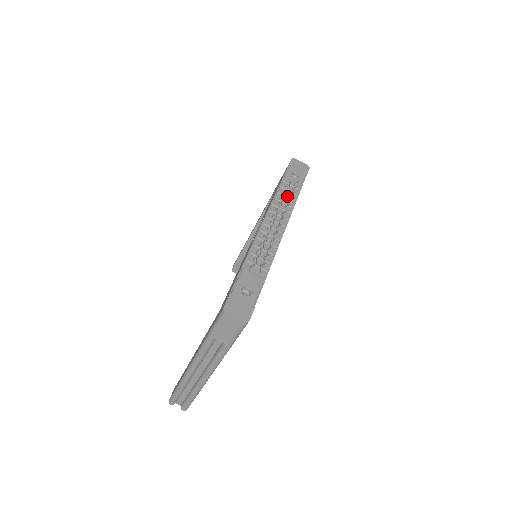
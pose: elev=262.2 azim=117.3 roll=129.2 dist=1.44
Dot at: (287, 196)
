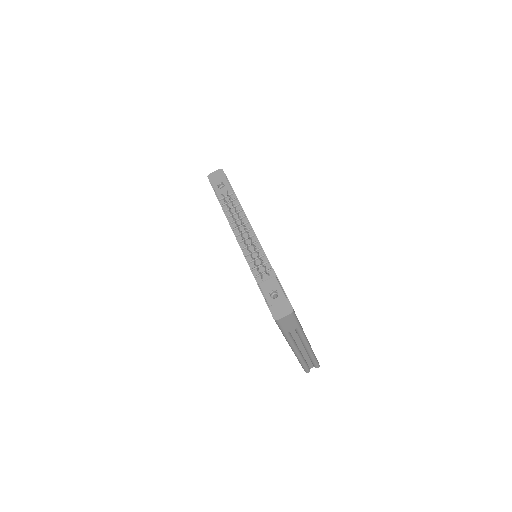
Dot at: (232, 207)
